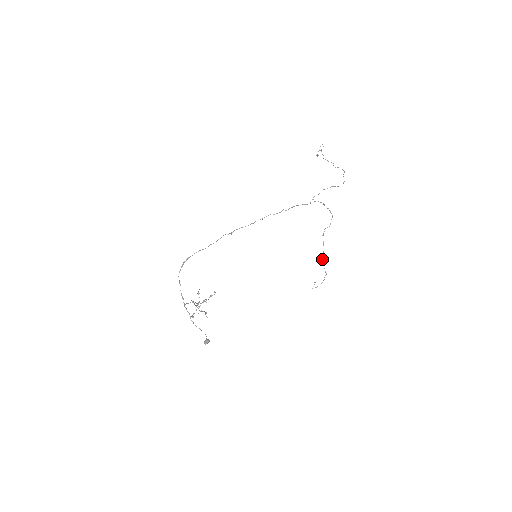
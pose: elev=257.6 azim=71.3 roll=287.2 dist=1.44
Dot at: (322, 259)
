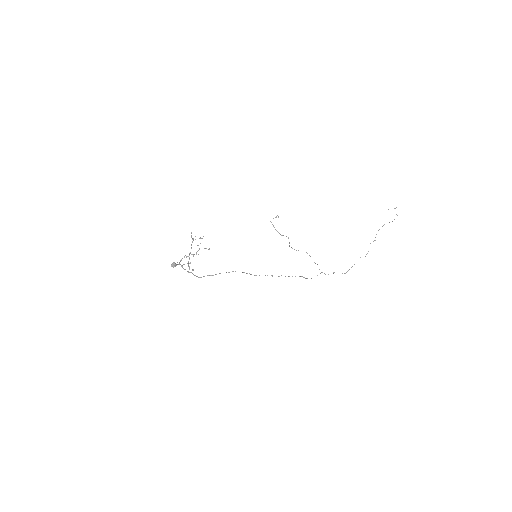
Dot at: occluded
